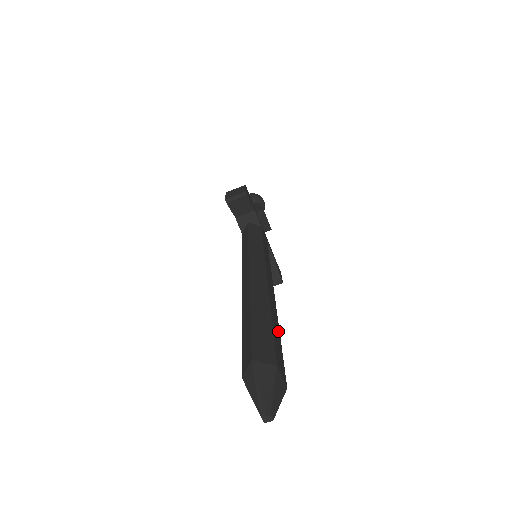
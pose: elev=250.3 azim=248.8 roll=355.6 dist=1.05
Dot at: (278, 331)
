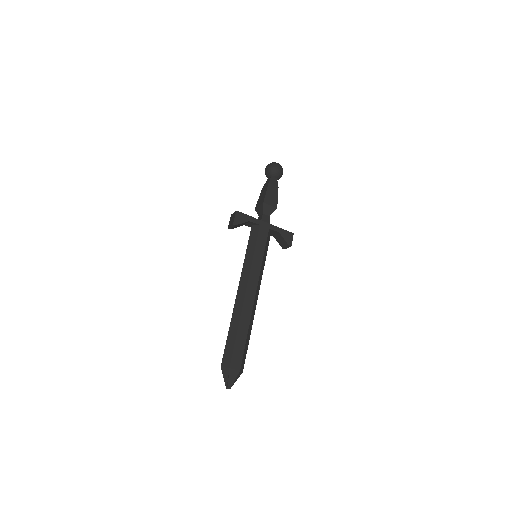
Dot at: (245, 333)
